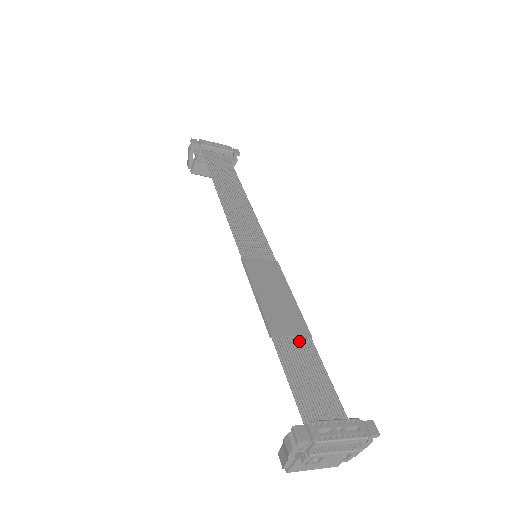
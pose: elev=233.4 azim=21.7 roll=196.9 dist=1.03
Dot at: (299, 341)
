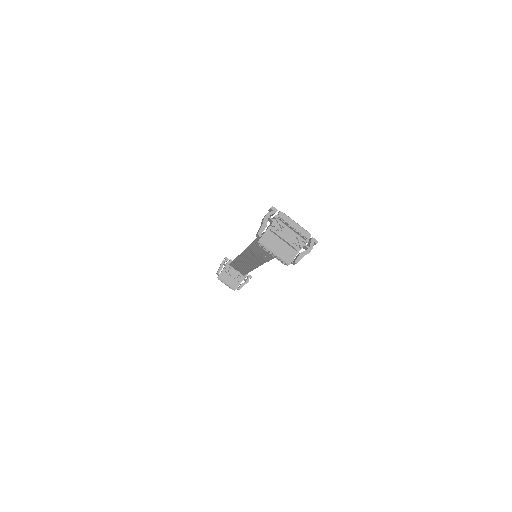
Dot at: occluded
